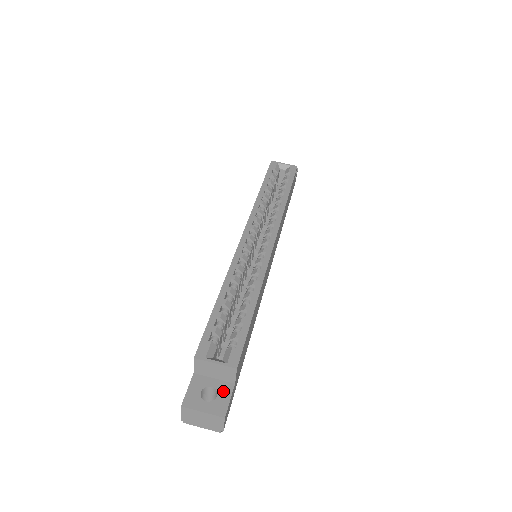
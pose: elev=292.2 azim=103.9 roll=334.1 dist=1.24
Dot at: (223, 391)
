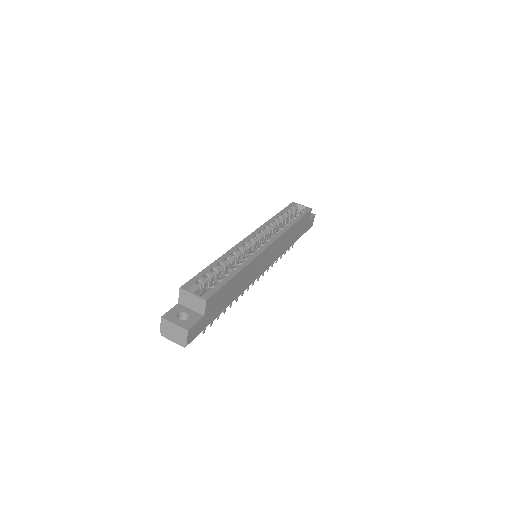
Dot at: (194, 317)
